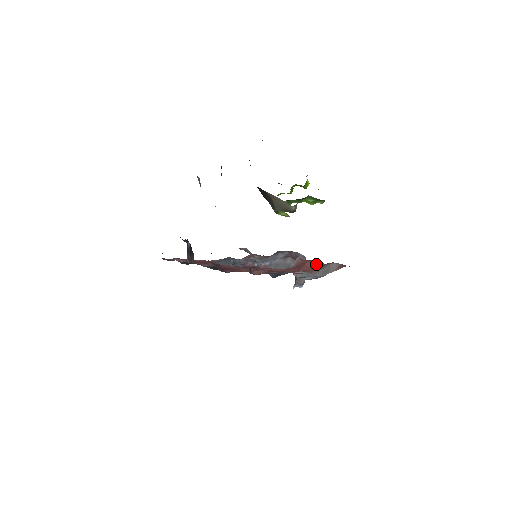
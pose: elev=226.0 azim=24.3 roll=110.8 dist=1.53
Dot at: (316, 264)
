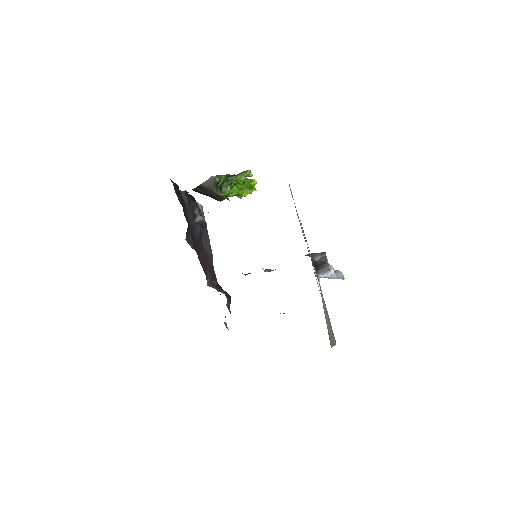
Dot at: occluded
